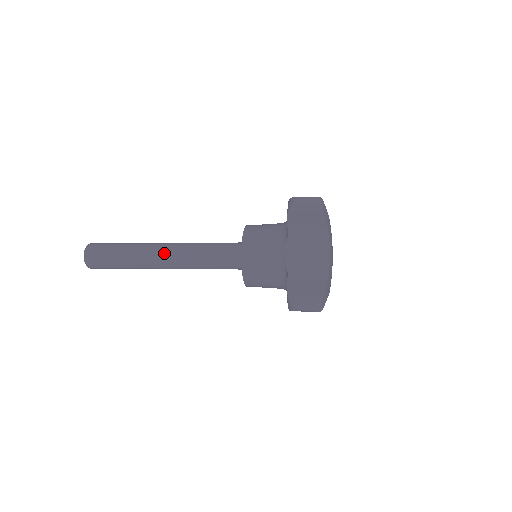
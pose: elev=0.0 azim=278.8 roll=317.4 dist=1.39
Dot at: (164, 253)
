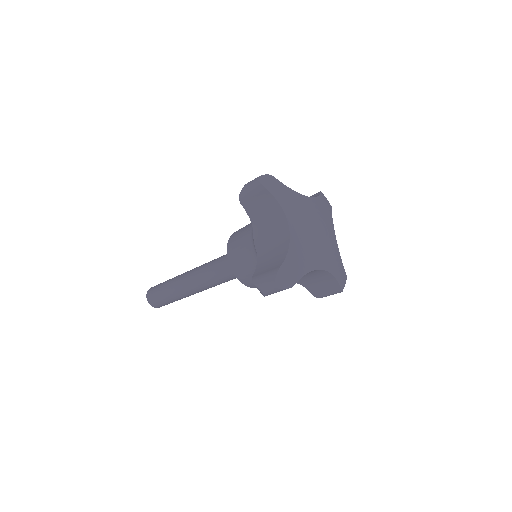
Dot at: (189, 277)
